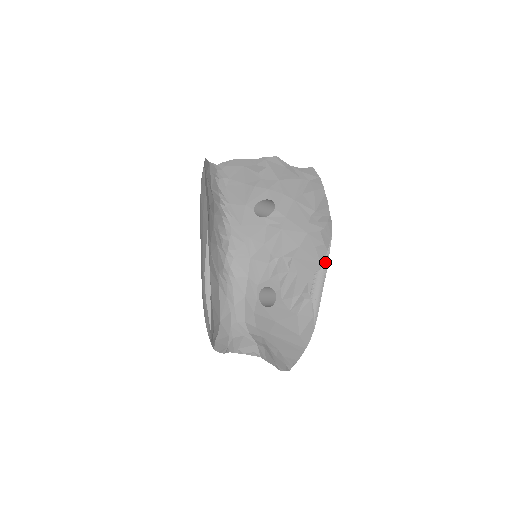
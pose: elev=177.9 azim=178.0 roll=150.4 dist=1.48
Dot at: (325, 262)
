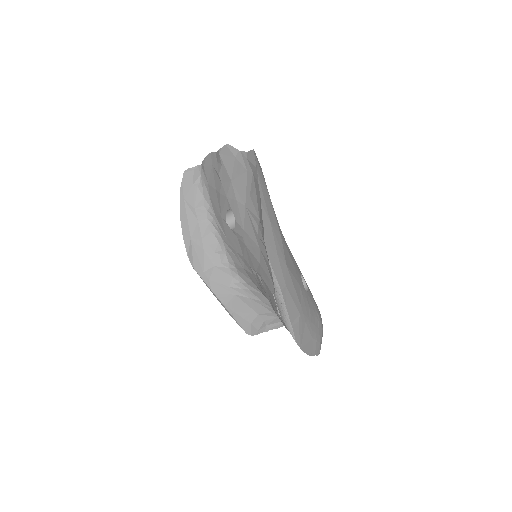
Dot at: (275, 285)
